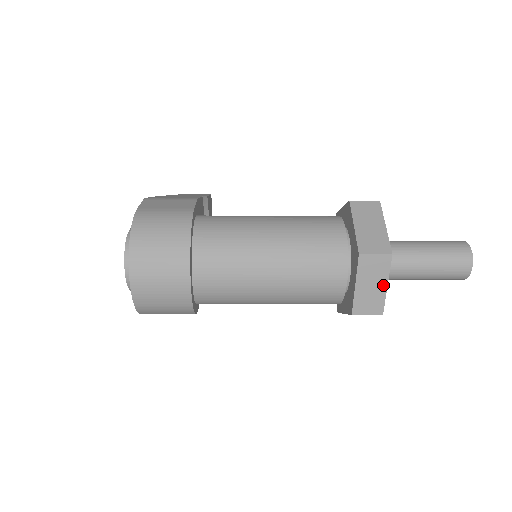
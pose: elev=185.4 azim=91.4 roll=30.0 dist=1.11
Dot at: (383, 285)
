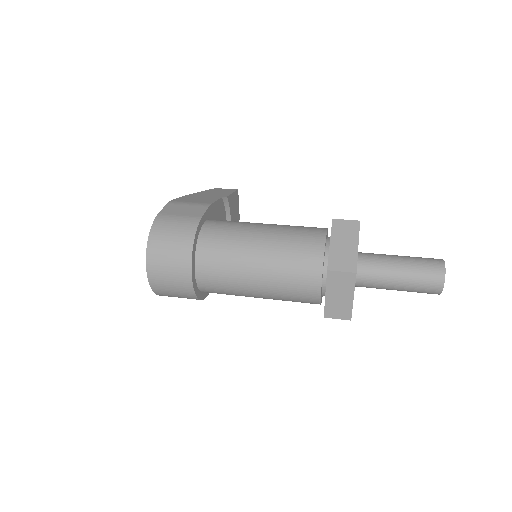
Dot at: (350, 297)
